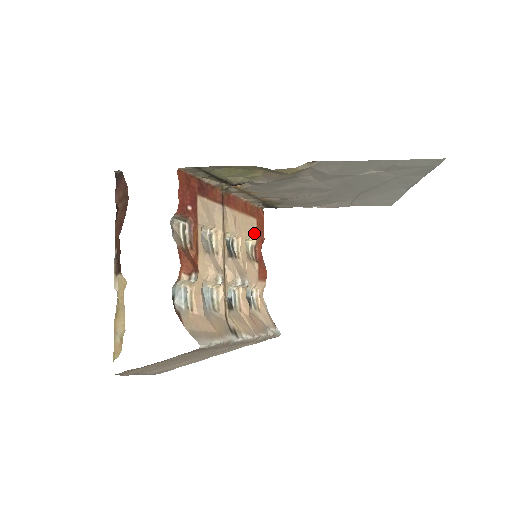
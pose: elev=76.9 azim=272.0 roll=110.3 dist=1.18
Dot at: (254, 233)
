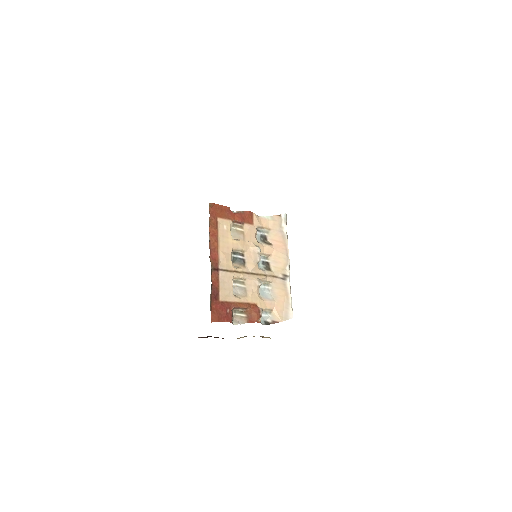
Dot at: (227, 224)
